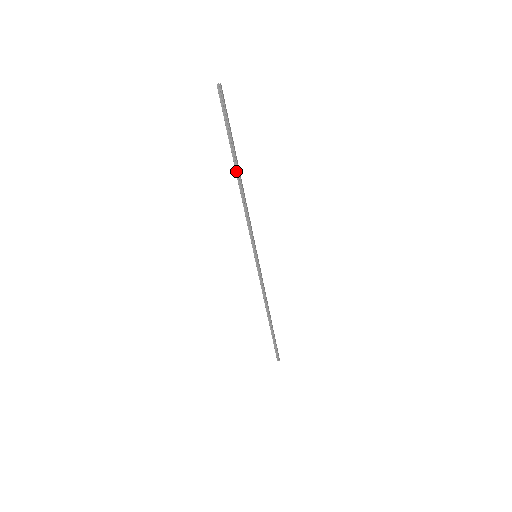
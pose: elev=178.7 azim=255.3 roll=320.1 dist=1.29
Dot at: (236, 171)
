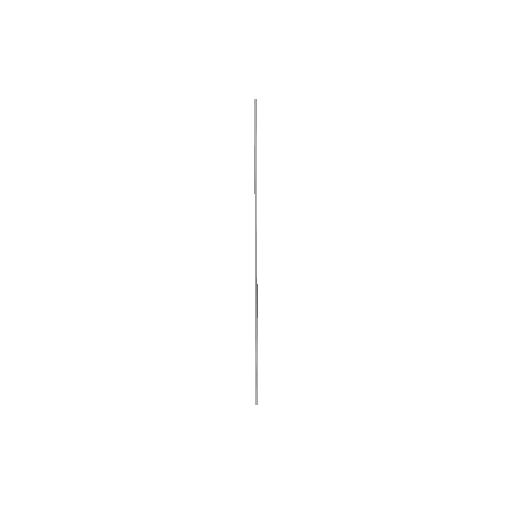
Dot at: (255, 168)
